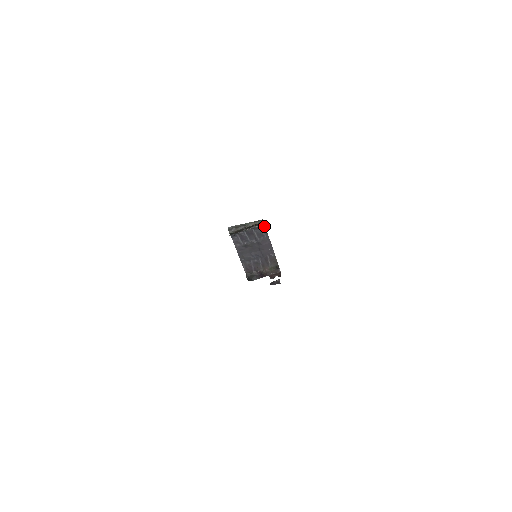
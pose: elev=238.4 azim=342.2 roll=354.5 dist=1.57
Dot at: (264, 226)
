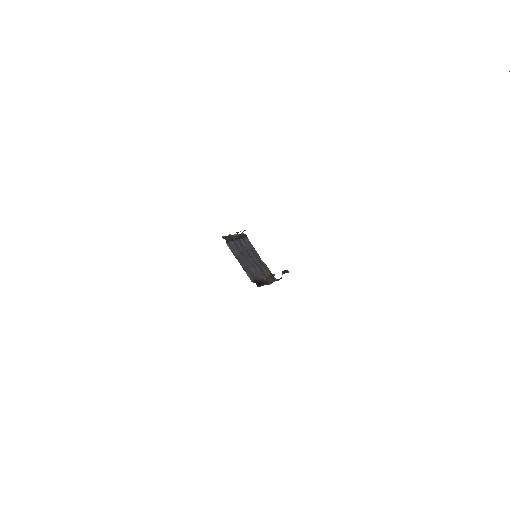
Dot at: (247, 238)
